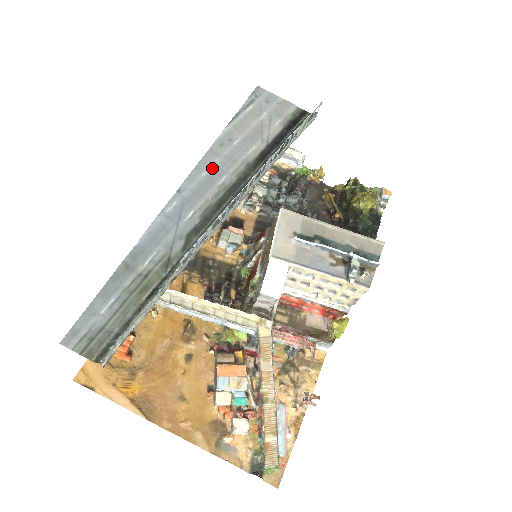
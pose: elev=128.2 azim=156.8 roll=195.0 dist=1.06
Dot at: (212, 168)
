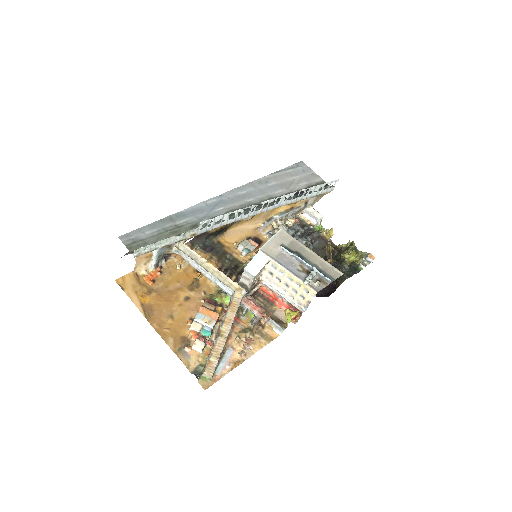
Dot at: (247, 192)
